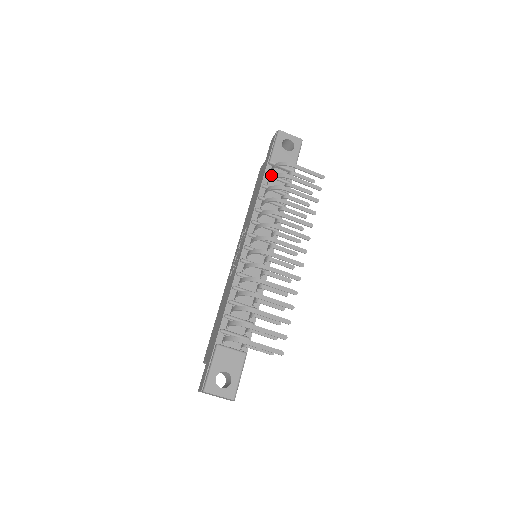
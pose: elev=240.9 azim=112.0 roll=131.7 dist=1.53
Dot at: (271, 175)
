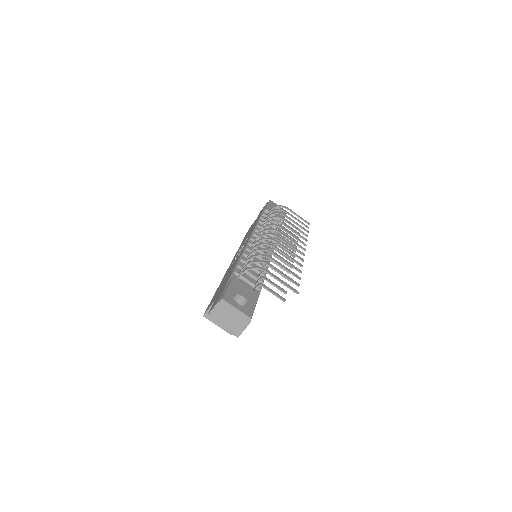
Dot at: occluded
